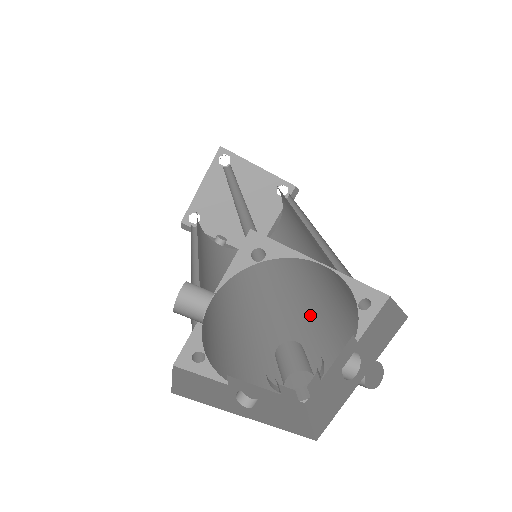
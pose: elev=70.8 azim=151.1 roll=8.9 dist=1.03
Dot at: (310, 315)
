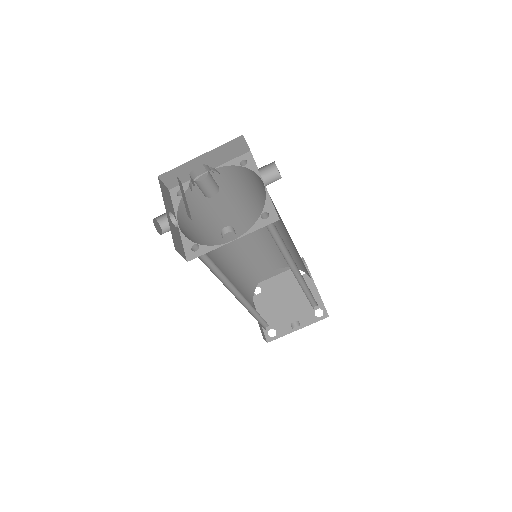
Dot at: occluded
